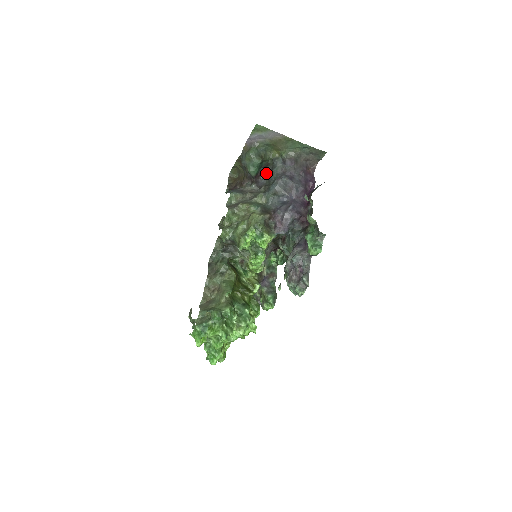
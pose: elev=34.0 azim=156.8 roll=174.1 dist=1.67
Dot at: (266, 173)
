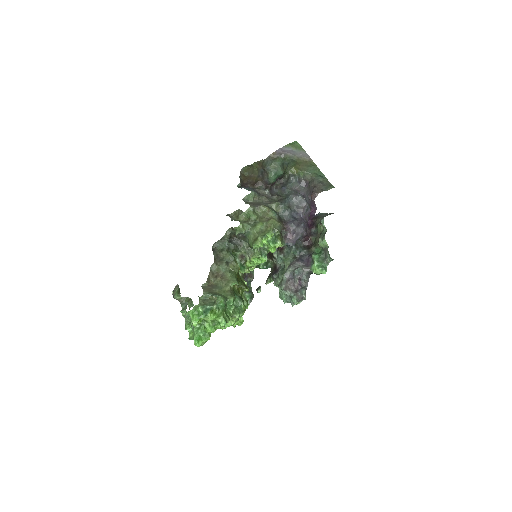
Dot at: (278, 184)
